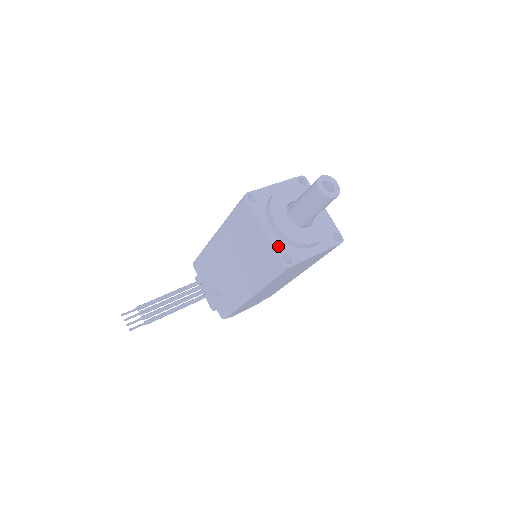
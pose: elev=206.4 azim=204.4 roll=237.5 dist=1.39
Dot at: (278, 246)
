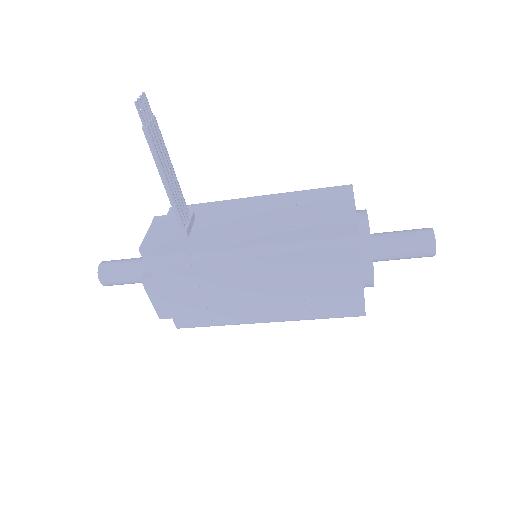
Dot at: occluded
